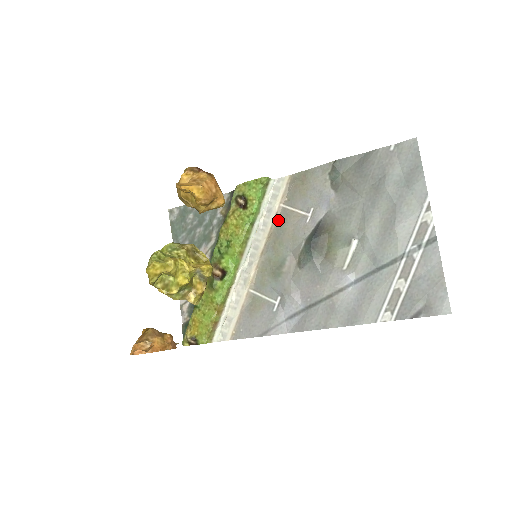
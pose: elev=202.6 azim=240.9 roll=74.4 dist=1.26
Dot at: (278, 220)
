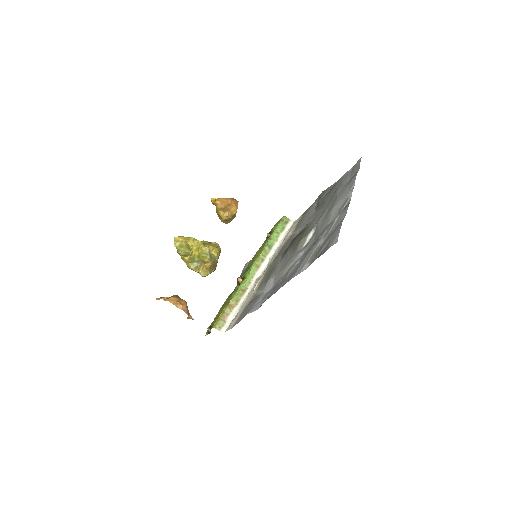
Dot at: (286, 242)
